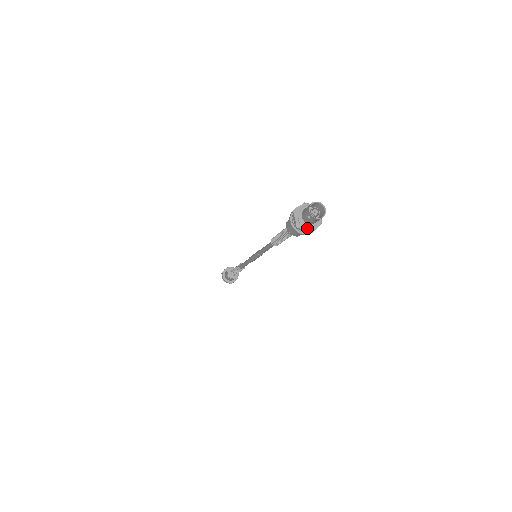
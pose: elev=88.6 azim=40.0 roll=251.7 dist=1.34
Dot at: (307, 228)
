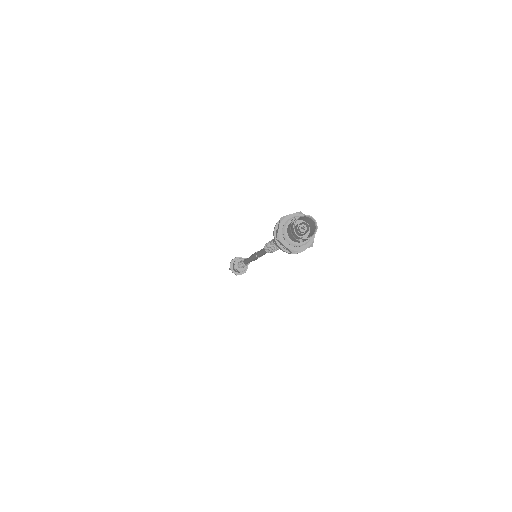
Dot at: (304, 245)
